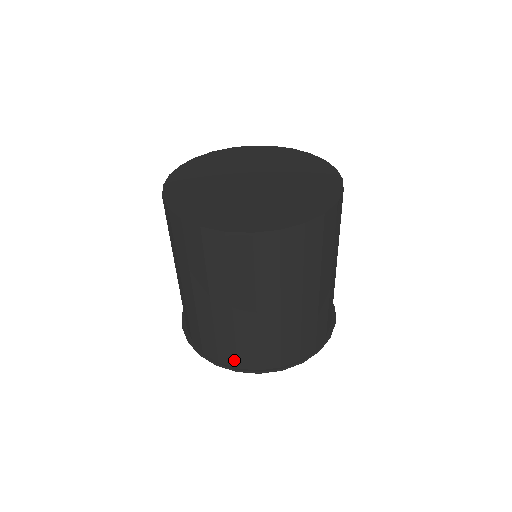
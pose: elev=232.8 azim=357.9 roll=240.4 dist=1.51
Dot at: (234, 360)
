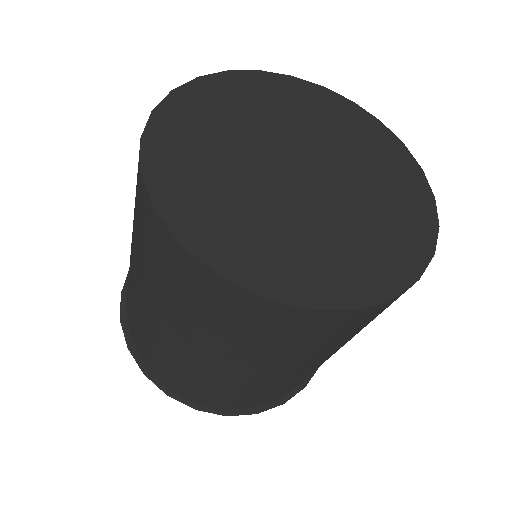
Dot at: (133, 336)
